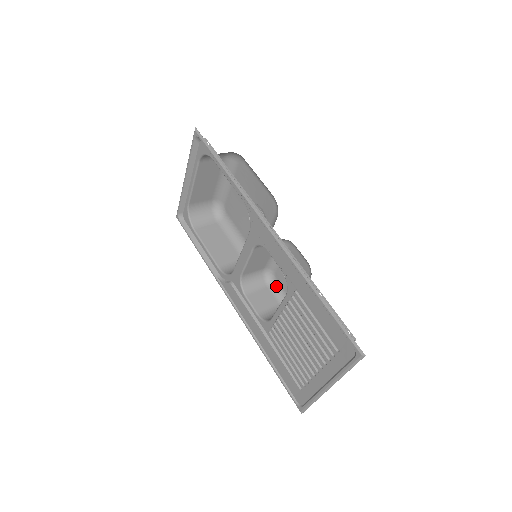
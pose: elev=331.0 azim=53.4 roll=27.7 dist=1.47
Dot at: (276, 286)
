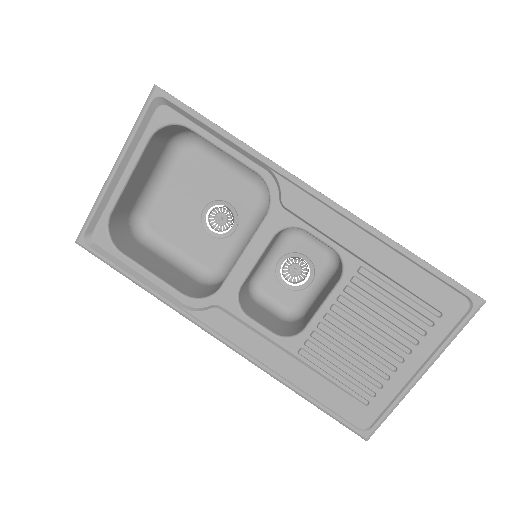
Dot at: (265, 300)
